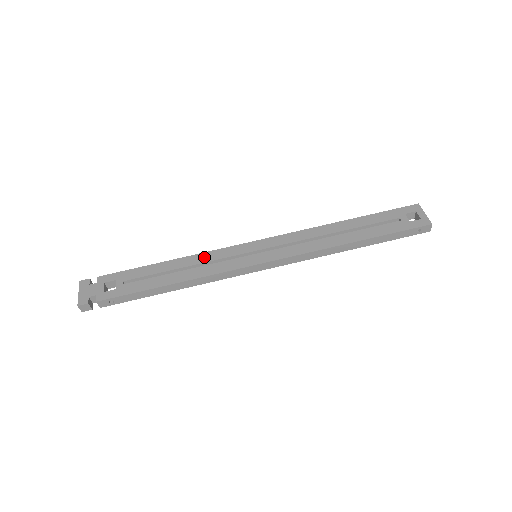
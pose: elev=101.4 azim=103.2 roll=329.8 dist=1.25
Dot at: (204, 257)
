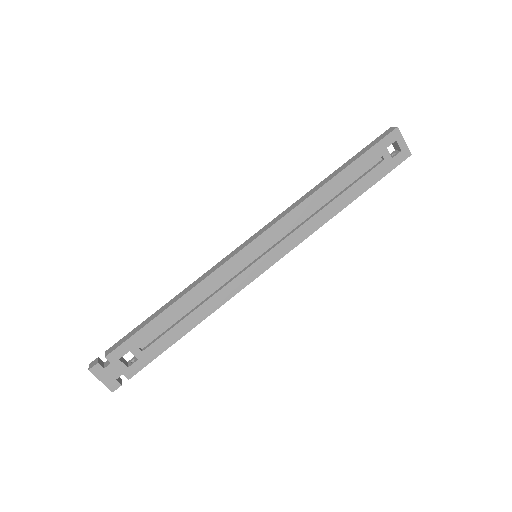
Dot at: (207, 285)
